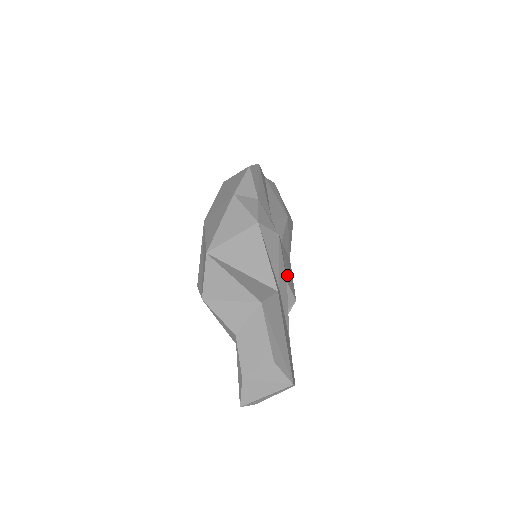
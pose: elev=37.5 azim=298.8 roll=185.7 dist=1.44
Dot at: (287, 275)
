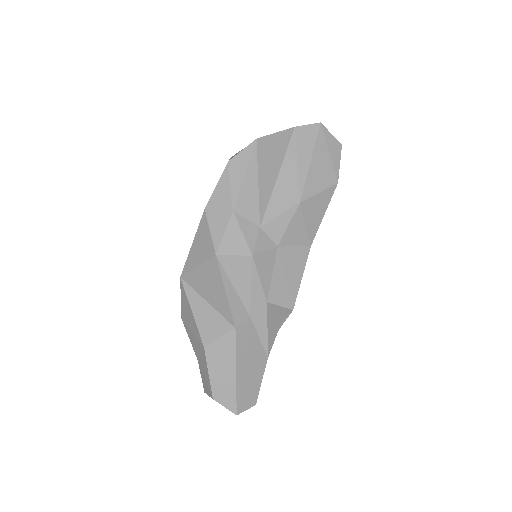
Dot at: (275, 290)
